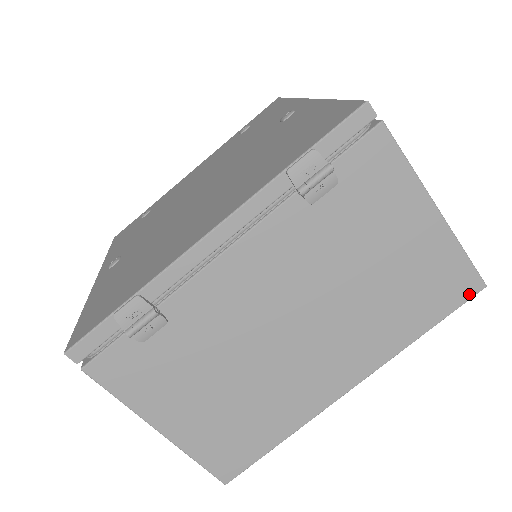
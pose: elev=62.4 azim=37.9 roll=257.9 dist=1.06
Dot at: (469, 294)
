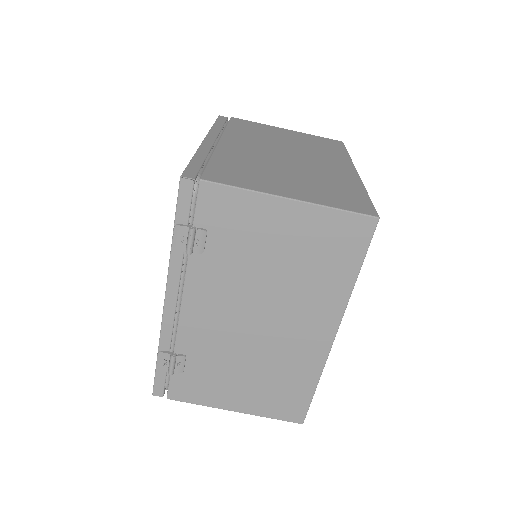
Dot at: (369, 232)
